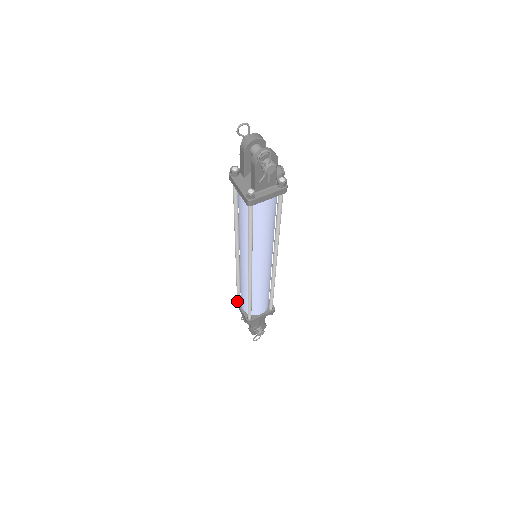
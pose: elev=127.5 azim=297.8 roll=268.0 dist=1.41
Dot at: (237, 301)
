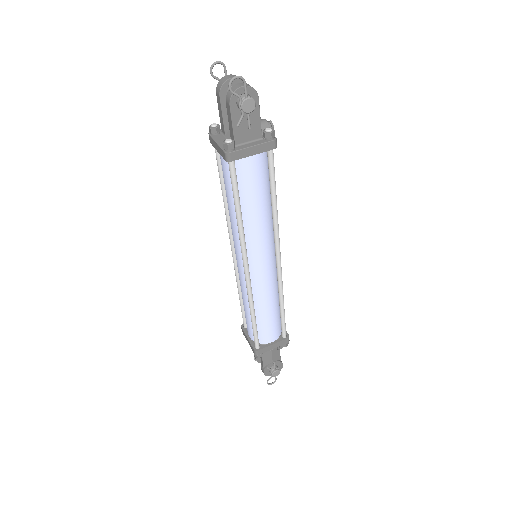
Dot at: (244, 328)
